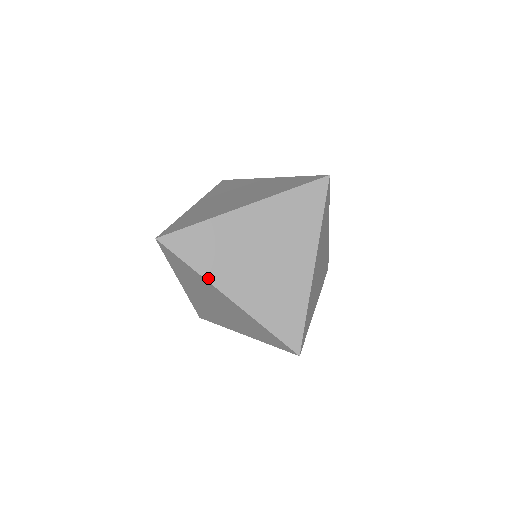
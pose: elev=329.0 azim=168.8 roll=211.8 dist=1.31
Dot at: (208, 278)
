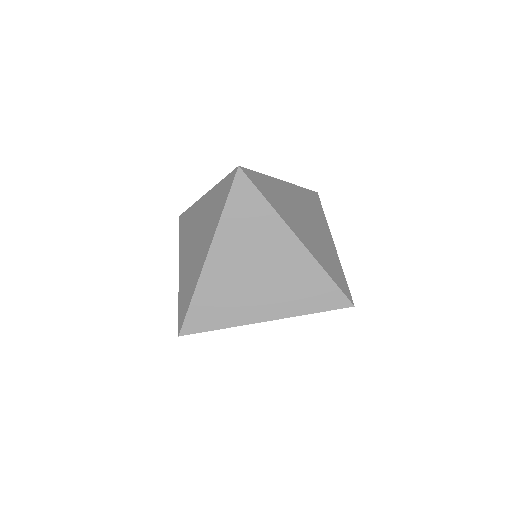
Dot at: (281, 216)
